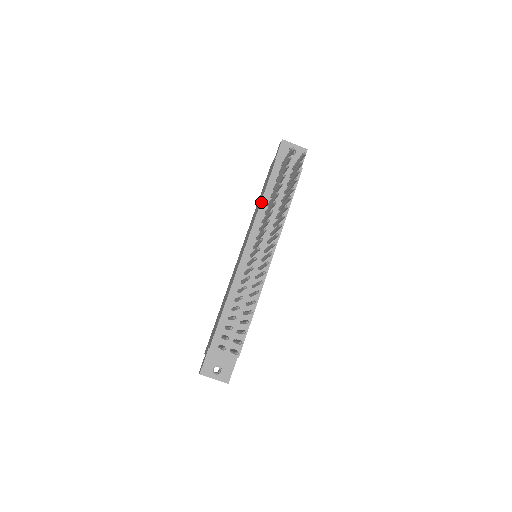
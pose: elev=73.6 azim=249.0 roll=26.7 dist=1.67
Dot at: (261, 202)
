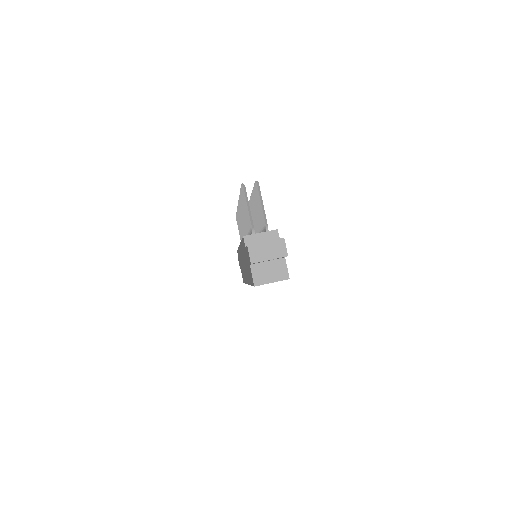
Dot at: occluded
